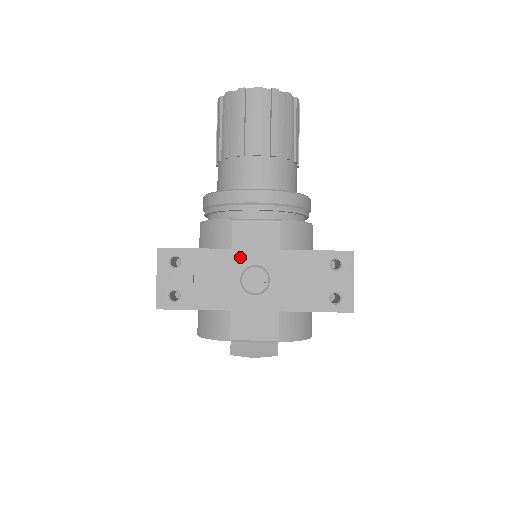
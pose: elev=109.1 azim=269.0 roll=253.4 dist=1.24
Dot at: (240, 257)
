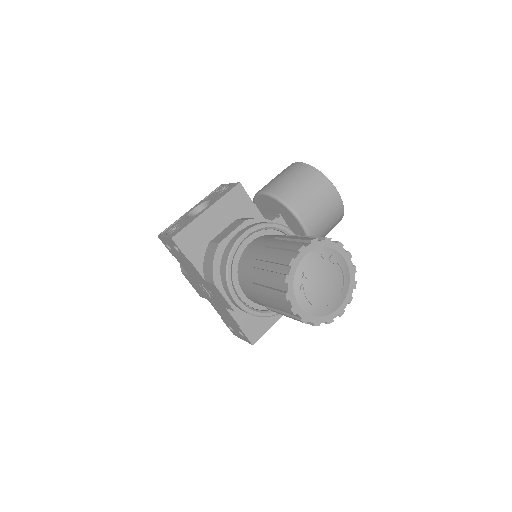
Dot at: (206, 285)
